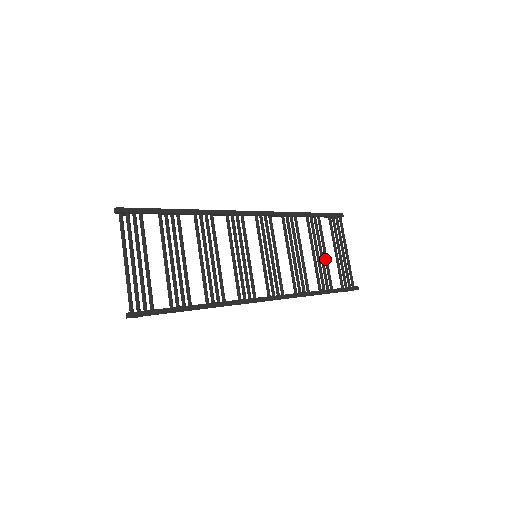
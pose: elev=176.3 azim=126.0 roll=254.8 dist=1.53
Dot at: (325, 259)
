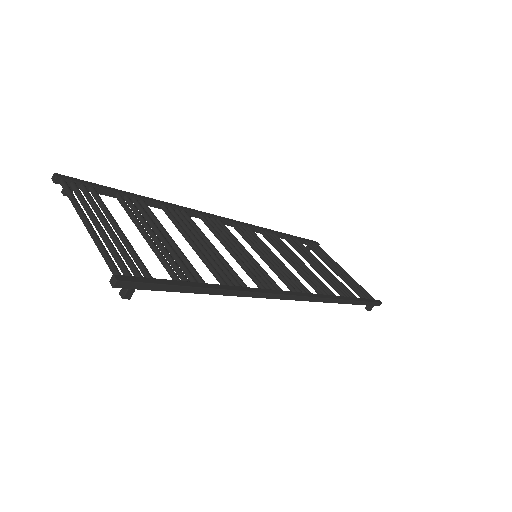
Dot at: (329, 273)
